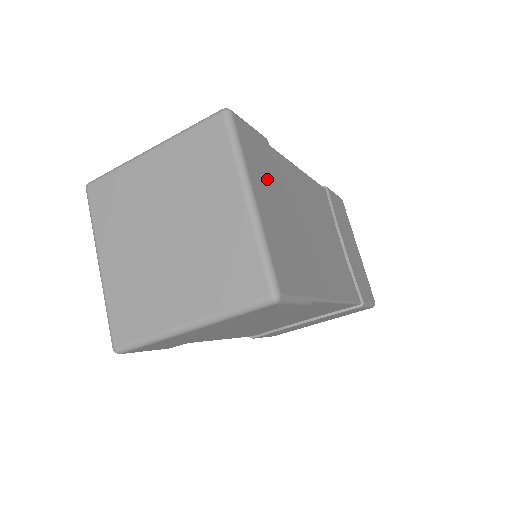
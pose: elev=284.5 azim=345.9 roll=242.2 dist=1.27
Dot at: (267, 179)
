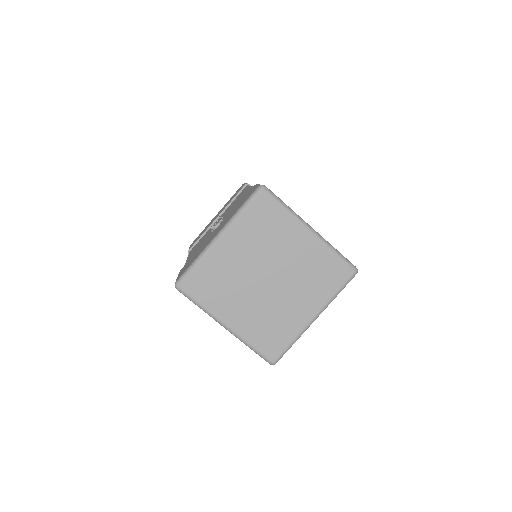
Dot at: occluded
